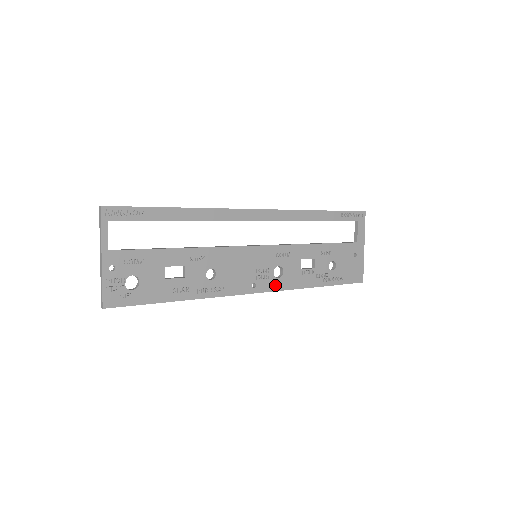
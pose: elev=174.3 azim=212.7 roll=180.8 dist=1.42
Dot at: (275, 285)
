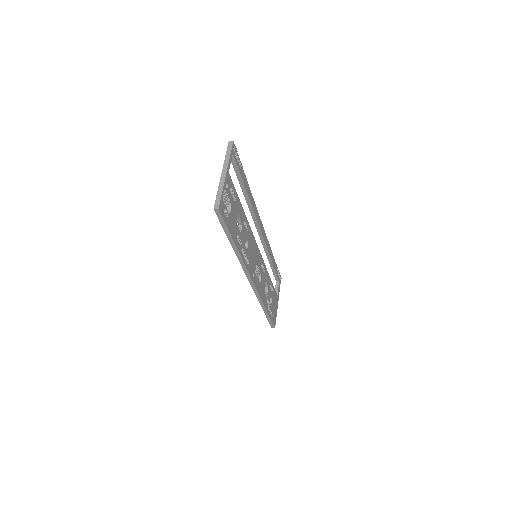
Dot at: (258, 286)
